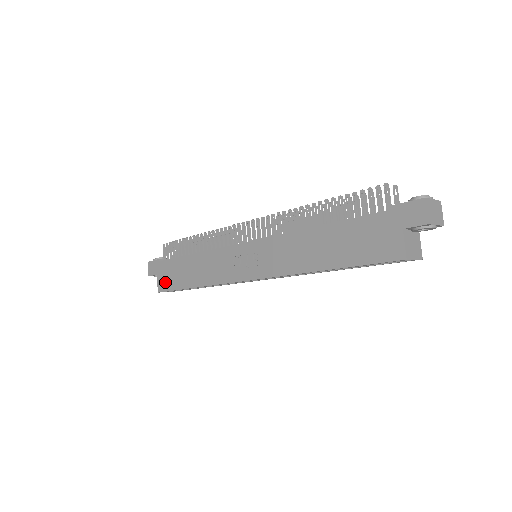
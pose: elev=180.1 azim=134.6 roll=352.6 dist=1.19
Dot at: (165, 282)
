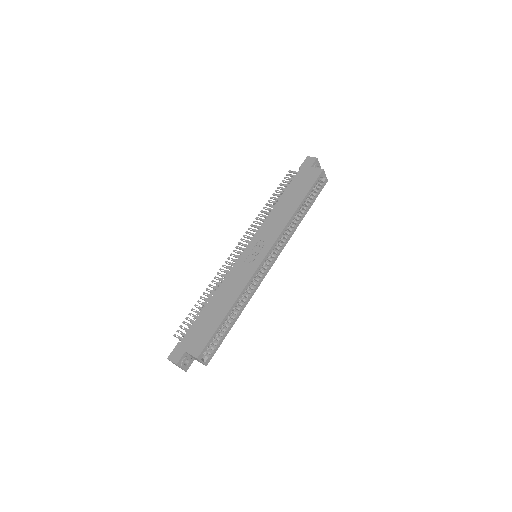
Dot at: (199, 343)
